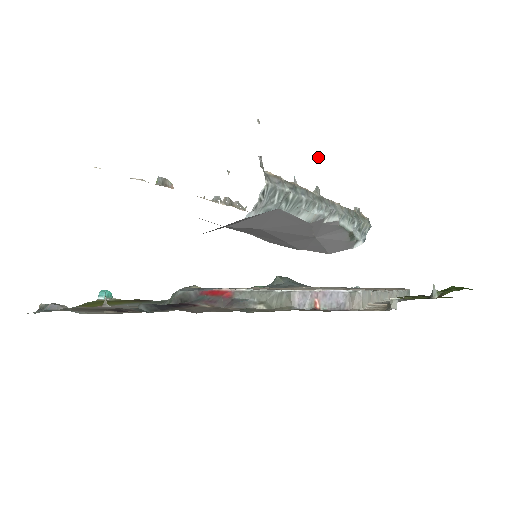
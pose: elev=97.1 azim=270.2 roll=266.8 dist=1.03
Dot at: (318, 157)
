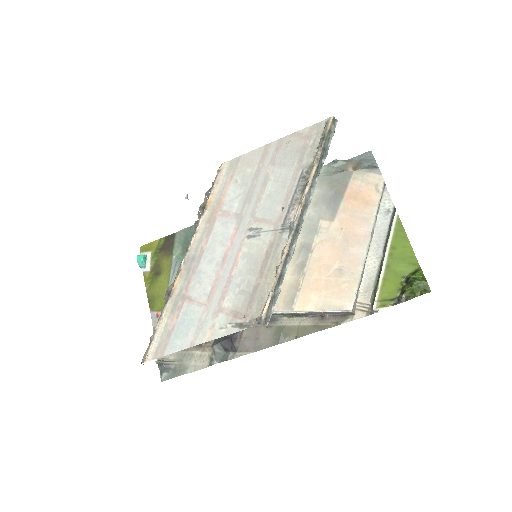
Dot at: occluded
